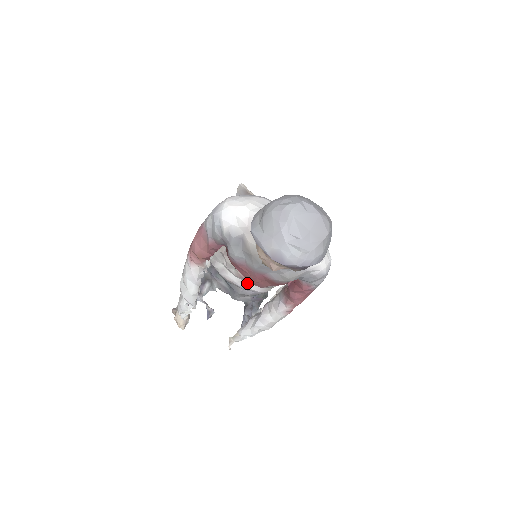
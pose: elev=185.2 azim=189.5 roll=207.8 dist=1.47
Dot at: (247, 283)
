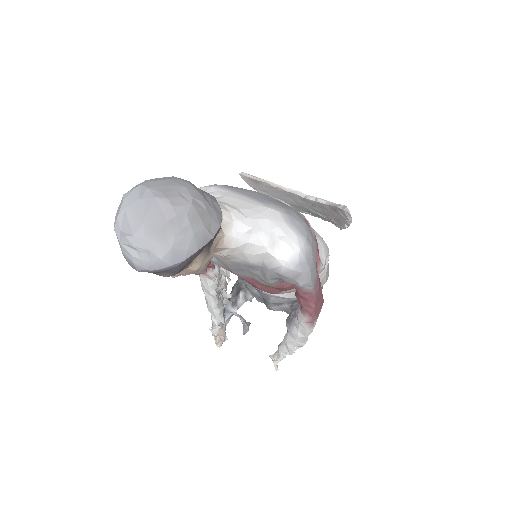
Dot at: occluded
